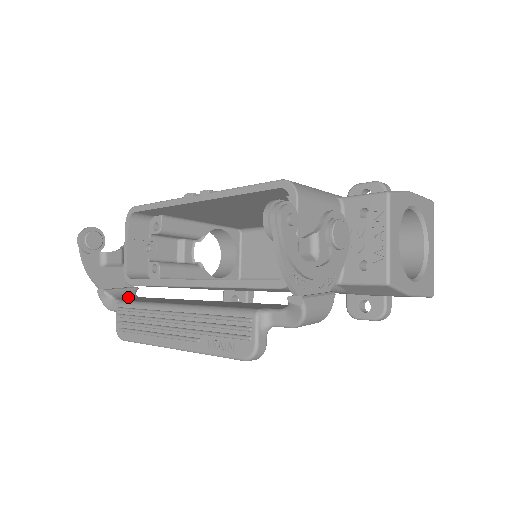
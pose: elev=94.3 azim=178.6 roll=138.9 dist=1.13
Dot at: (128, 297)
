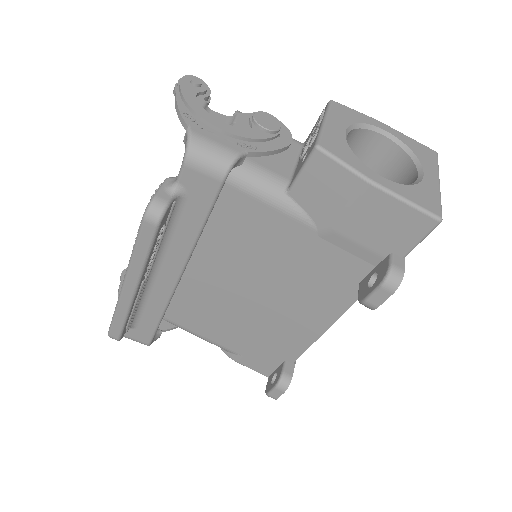
Dot at: occluded
